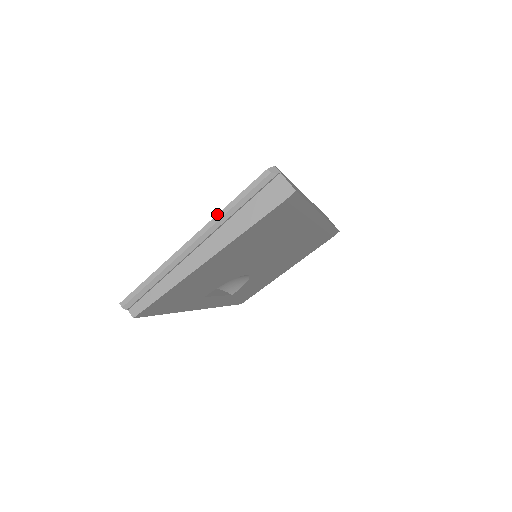
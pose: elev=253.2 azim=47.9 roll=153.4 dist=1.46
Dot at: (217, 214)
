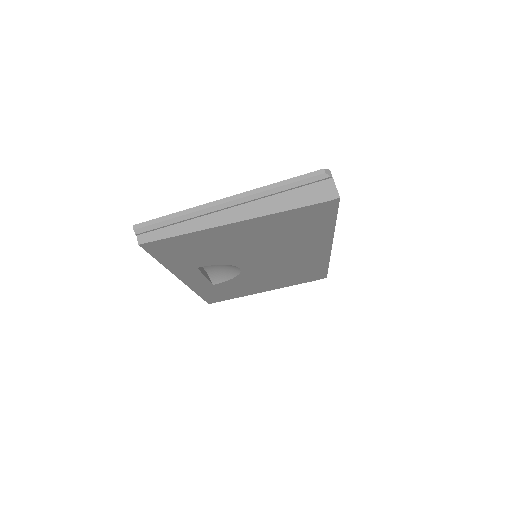
Dot at: occluded
